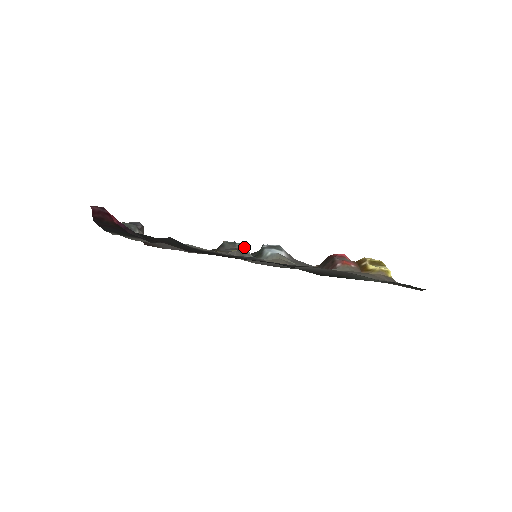
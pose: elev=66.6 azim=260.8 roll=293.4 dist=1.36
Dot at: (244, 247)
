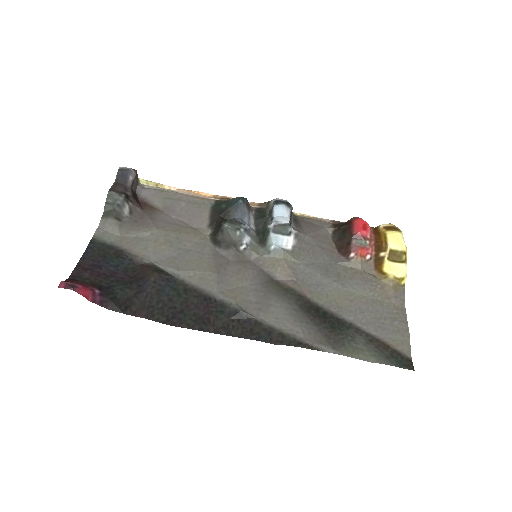
Dot at: (246, 235)
